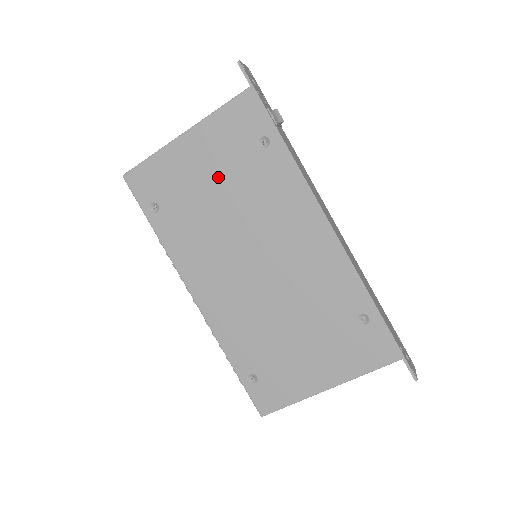
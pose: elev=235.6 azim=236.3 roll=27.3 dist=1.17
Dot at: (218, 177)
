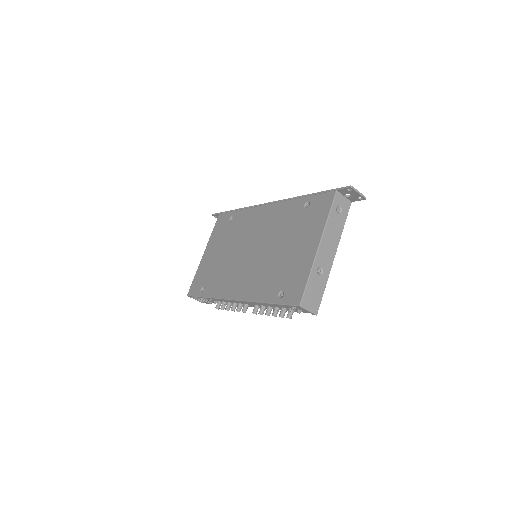
Dot at: (221, 247)
